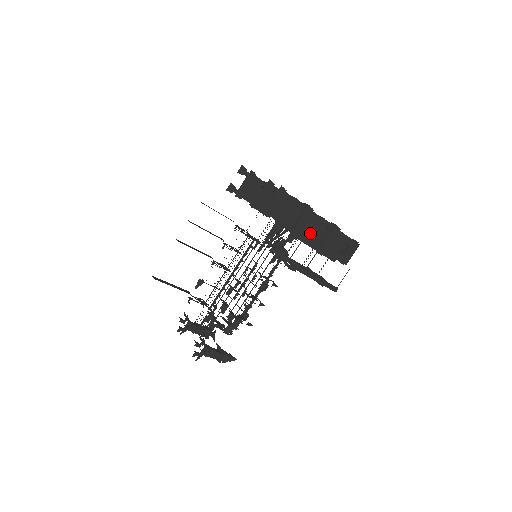
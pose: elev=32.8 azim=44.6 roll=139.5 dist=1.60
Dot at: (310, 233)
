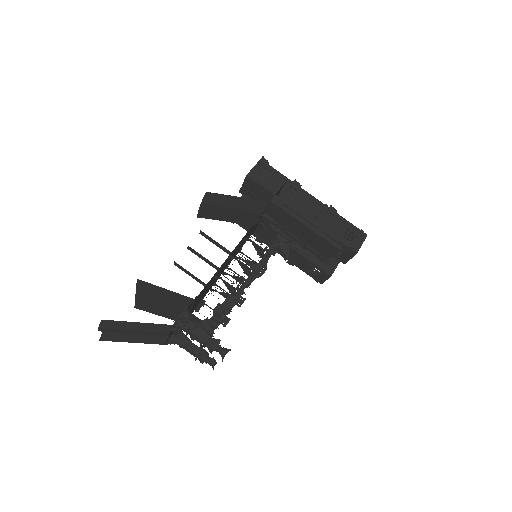
Dot at: (303, 208)
